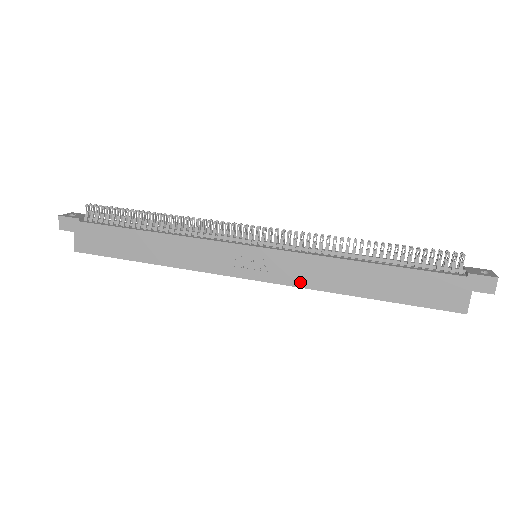
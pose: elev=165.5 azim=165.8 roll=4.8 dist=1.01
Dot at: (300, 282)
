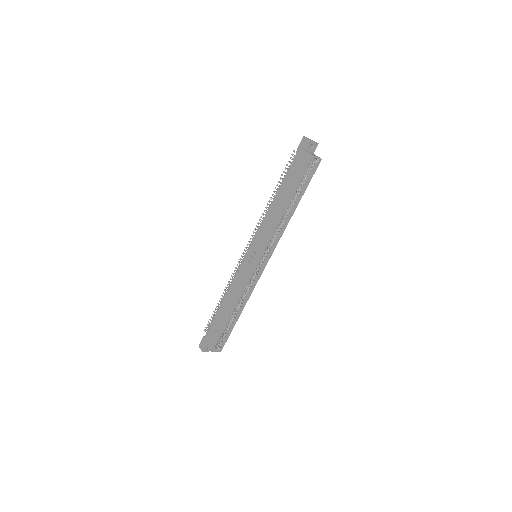
Dot at: (268, 236)
